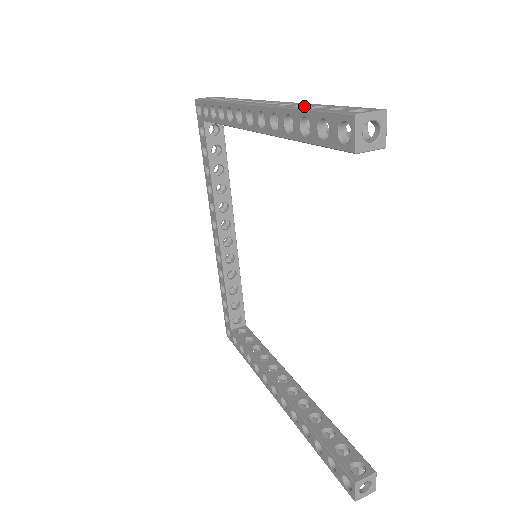
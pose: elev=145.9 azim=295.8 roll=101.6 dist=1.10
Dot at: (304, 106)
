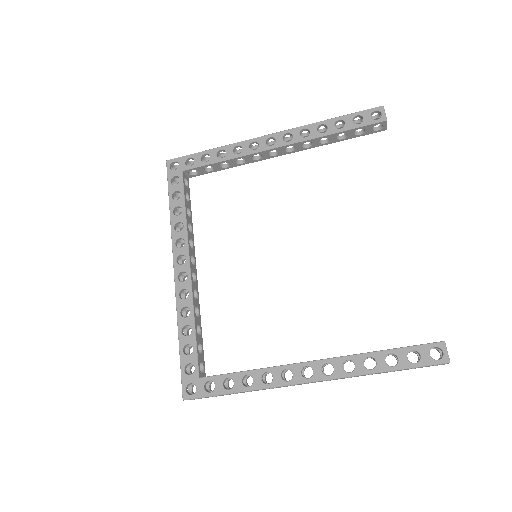
Dot at: occluded
